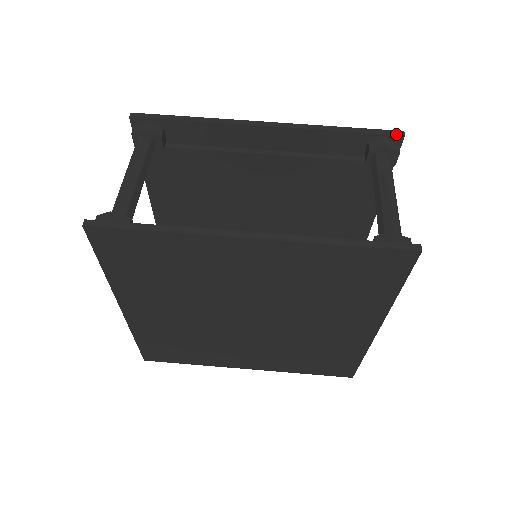
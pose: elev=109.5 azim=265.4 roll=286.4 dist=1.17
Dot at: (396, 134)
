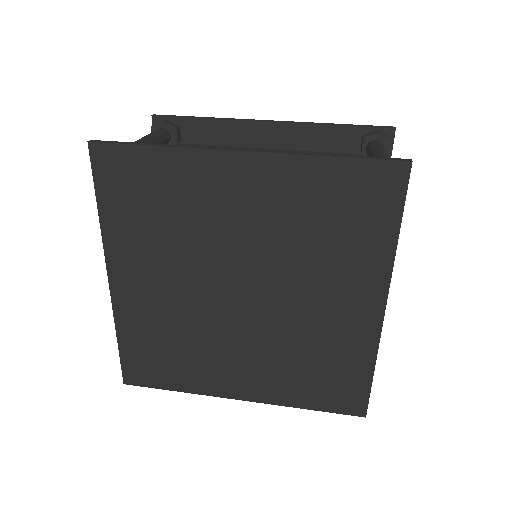
Dot at: (387, 127)
